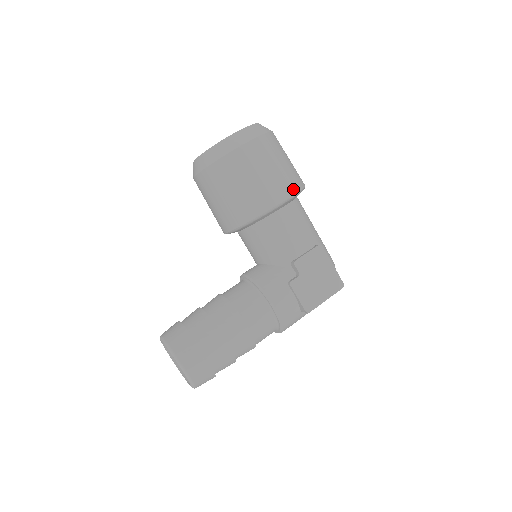
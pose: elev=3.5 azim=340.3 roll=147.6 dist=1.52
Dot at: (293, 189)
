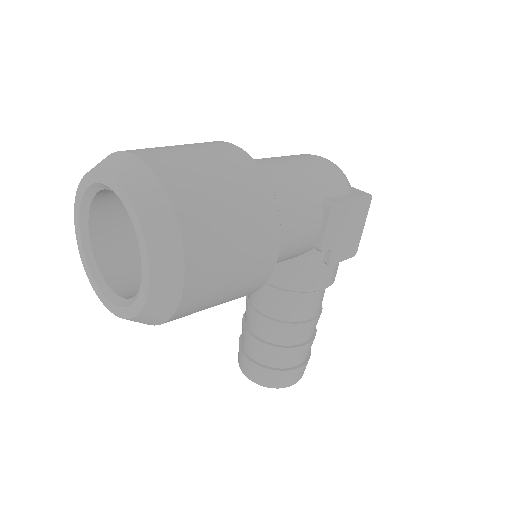
Dot at: (273, 223)
